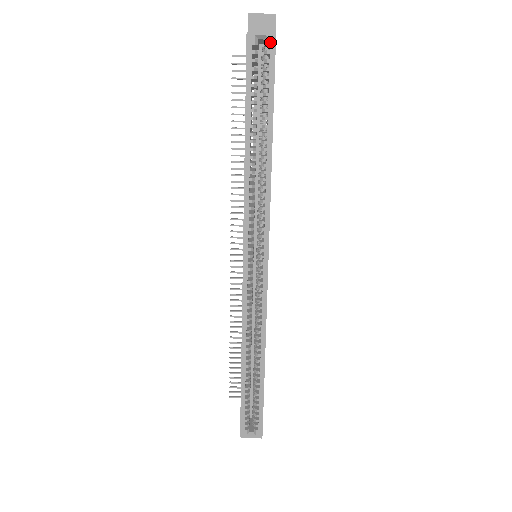
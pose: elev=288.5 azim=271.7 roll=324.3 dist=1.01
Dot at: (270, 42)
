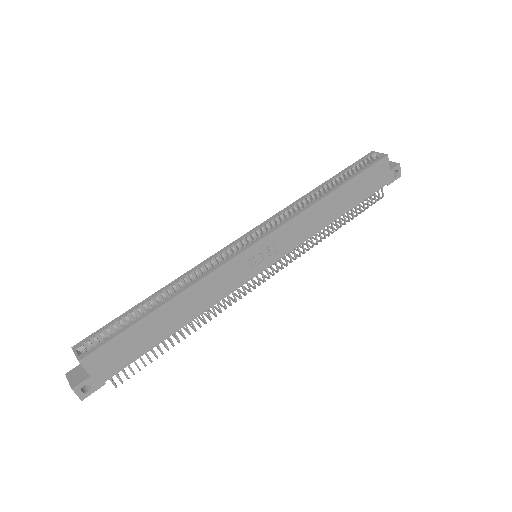
Dot at: (381, 156)
